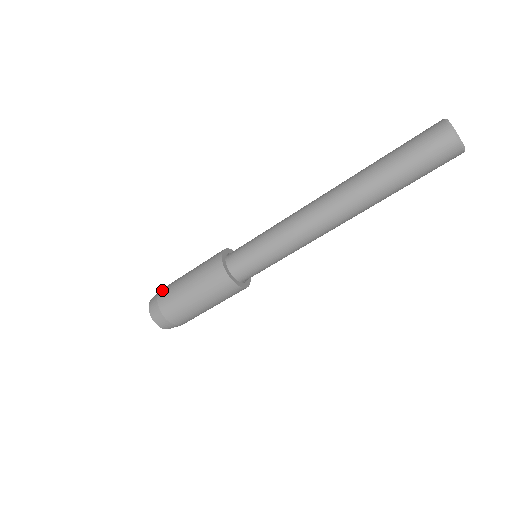
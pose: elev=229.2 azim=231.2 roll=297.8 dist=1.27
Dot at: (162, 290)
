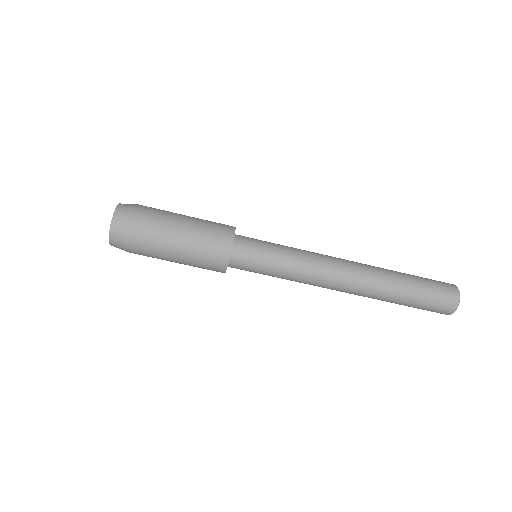
Dot at: (145, 206)
